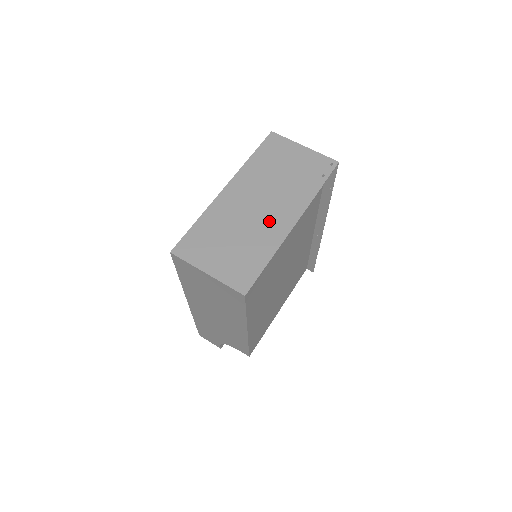
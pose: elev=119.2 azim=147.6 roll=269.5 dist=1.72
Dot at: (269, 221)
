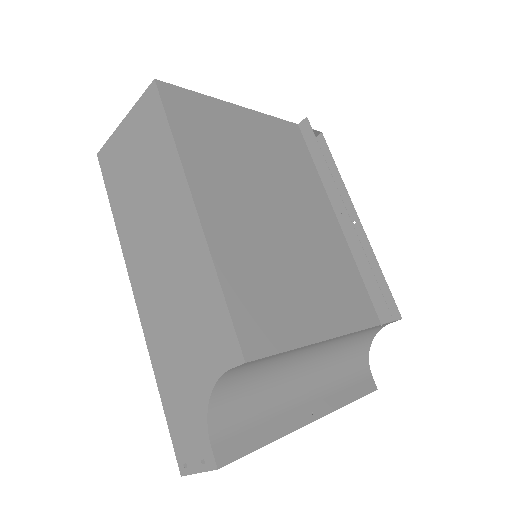
Dot at: occluded
